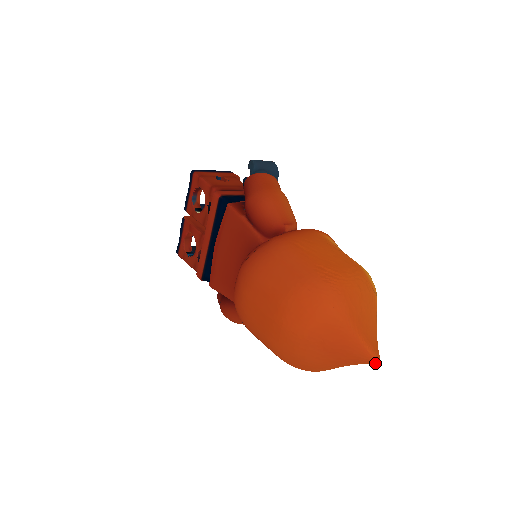
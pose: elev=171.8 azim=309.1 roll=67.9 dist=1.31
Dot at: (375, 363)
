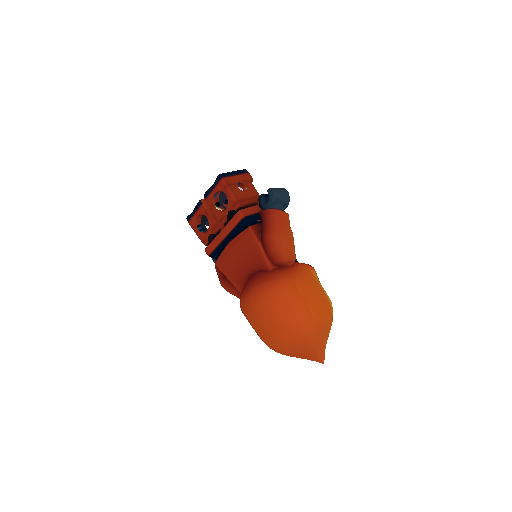
Dot at: occluded
